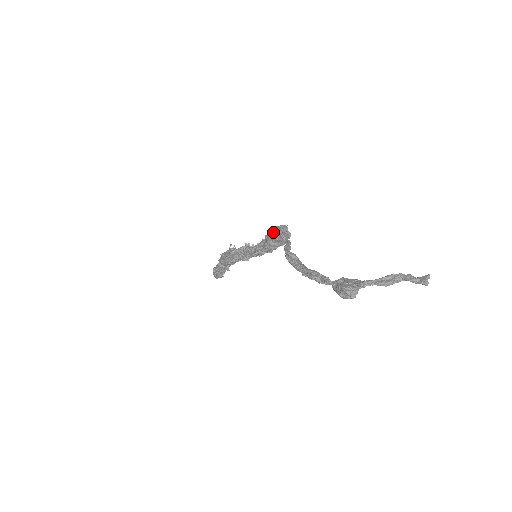
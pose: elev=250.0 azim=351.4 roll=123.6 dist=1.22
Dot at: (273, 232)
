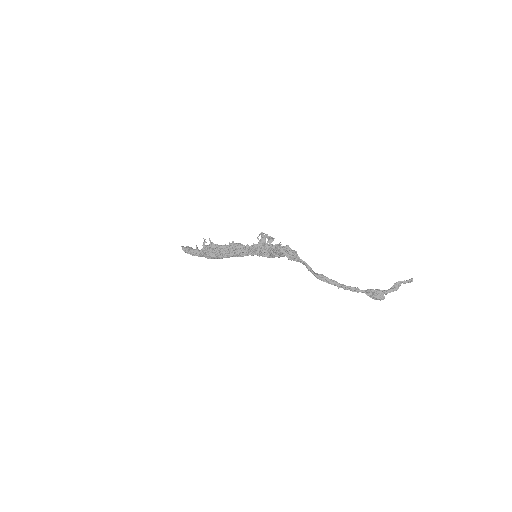
Dot at: occluded
